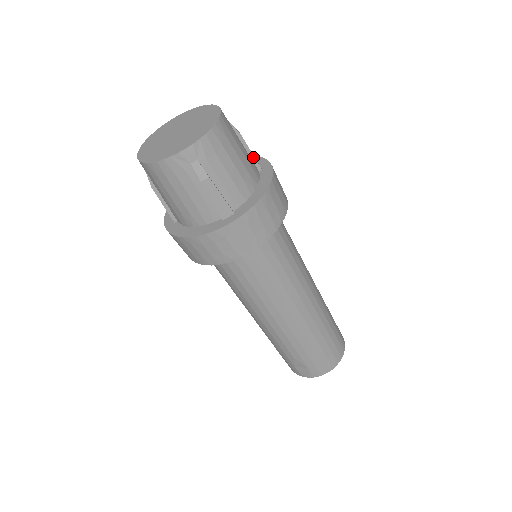
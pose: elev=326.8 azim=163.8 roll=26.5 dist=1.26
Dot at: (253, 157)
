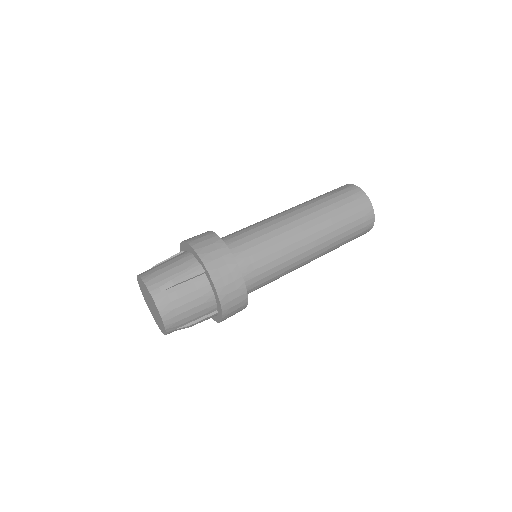
Dot at: (193, 277)
